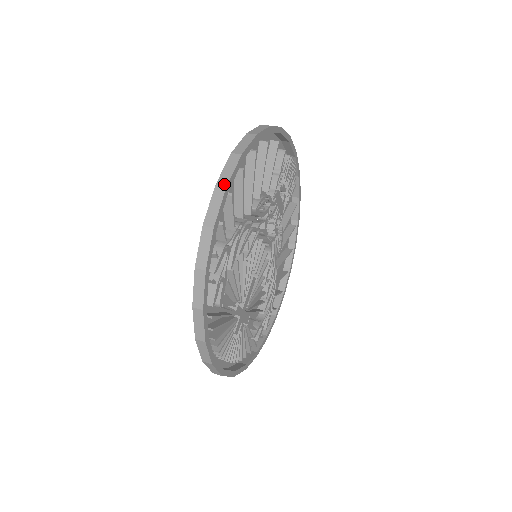
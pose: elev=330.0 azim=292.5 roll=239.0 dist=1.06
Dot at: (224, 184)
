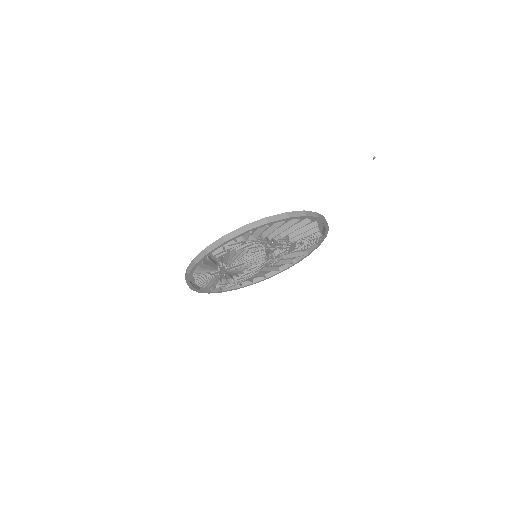
Dot at: (269, 221)
